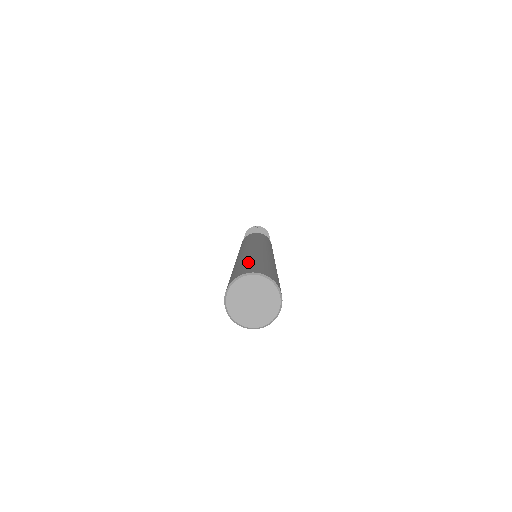
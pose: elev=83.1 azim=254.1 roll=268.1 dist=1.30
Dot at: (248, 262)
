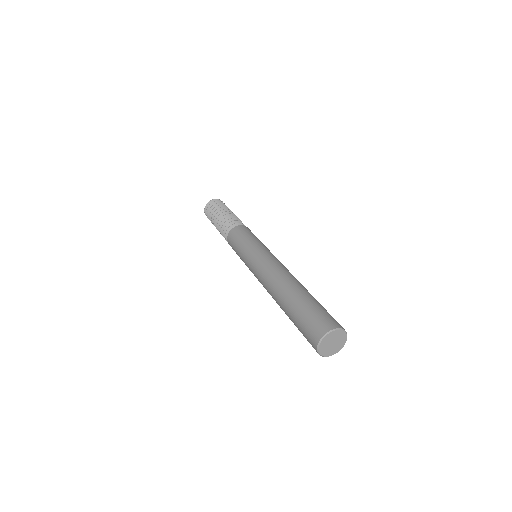
Dot at: (299, 319)
